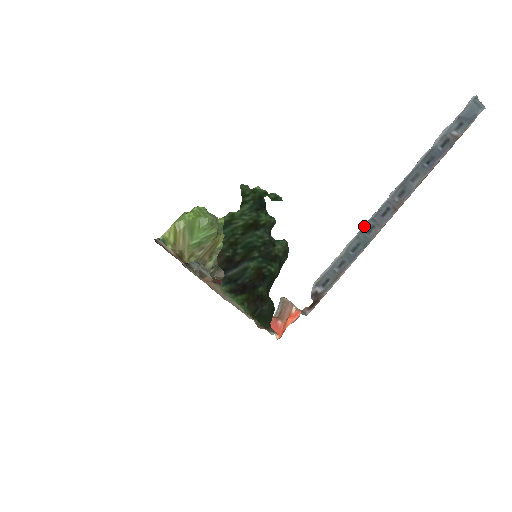
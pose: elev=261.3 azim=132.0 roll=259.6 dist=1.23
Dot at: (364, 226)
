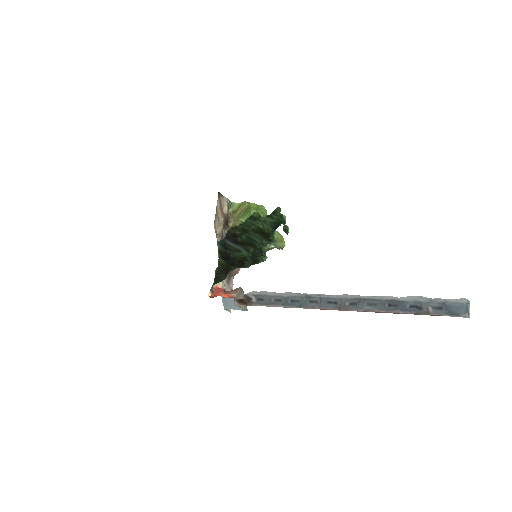
Dot at: (312, 296)
